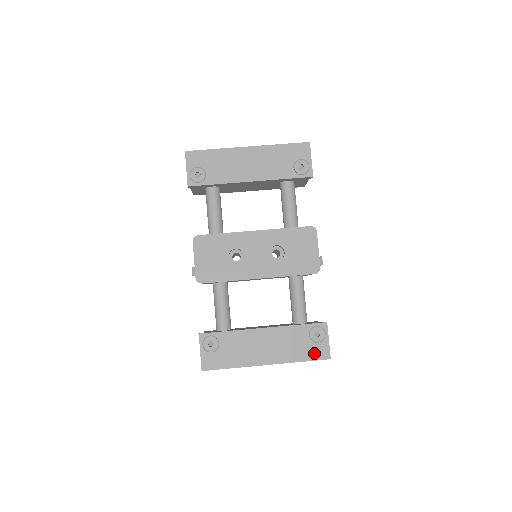
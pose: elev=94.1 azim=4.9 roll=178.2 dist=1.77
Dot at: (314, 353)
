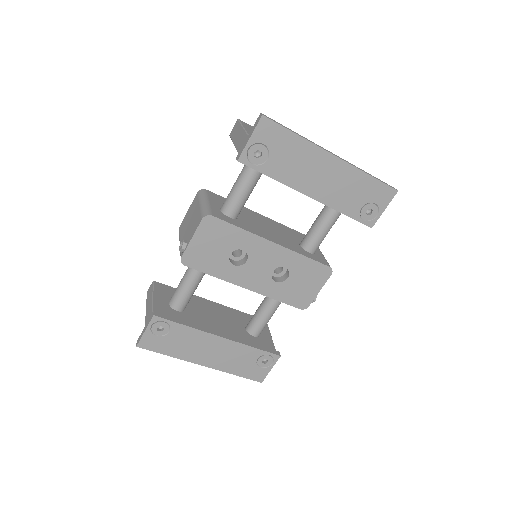
Dot at: (251, 373)
